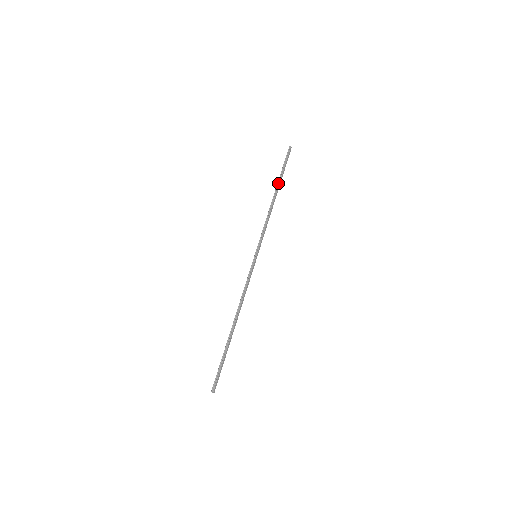
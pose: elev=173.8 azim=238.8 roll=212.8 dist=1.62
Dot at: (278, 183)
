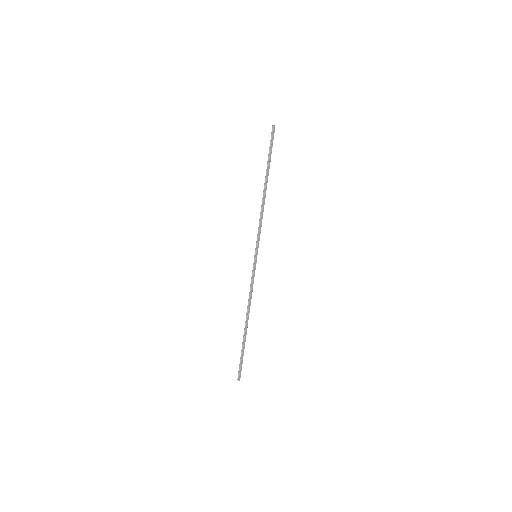
Dot at: (266, 173)
